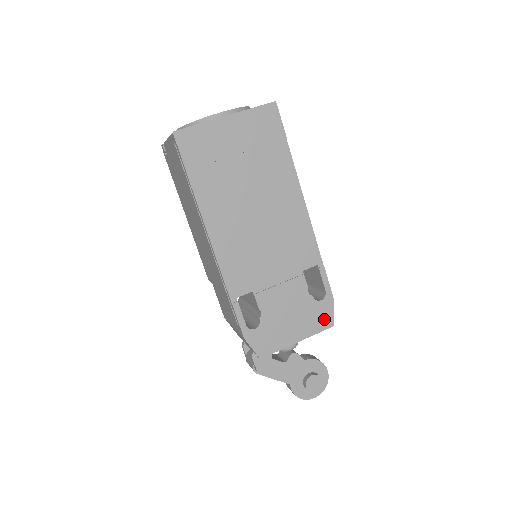
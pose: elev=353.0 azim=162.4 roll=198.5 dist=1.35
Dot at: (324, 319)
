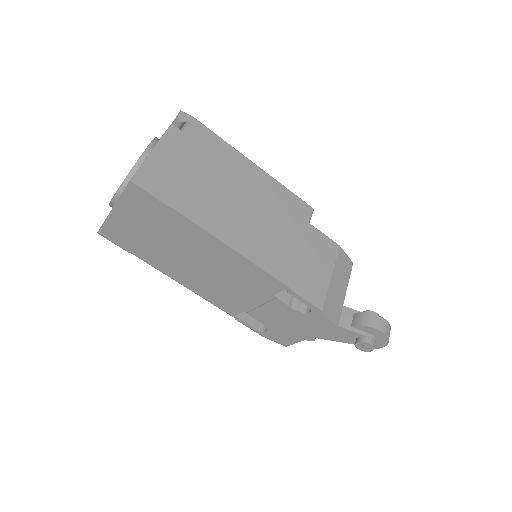
Dot at: (323, 324)
